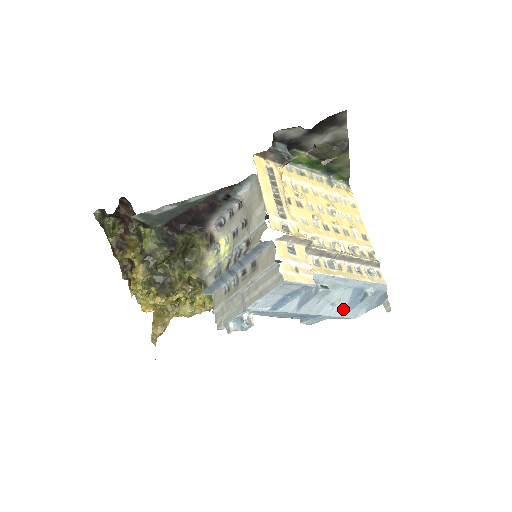
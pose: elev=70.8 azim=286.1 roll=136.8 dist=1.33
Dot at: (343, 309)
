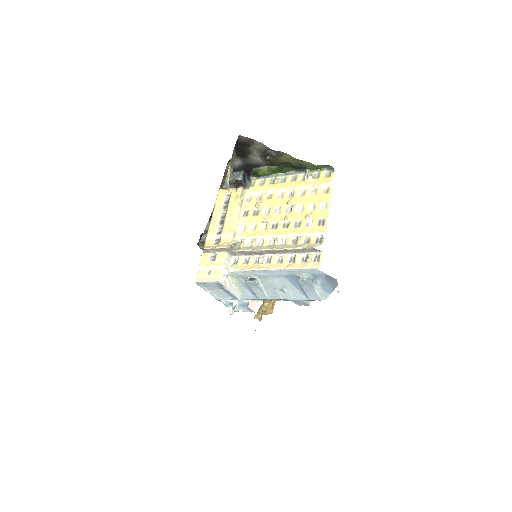
Dot at: (299, 293)
